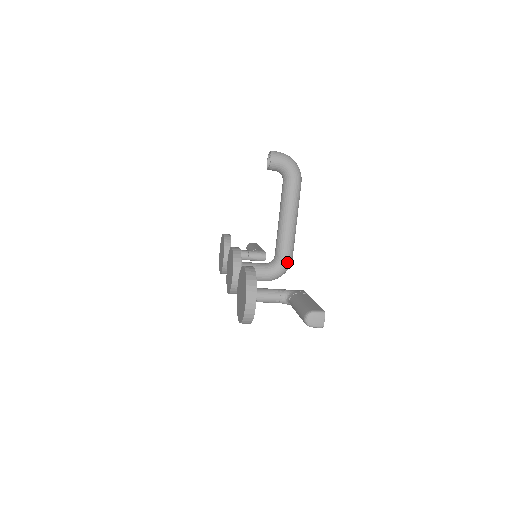
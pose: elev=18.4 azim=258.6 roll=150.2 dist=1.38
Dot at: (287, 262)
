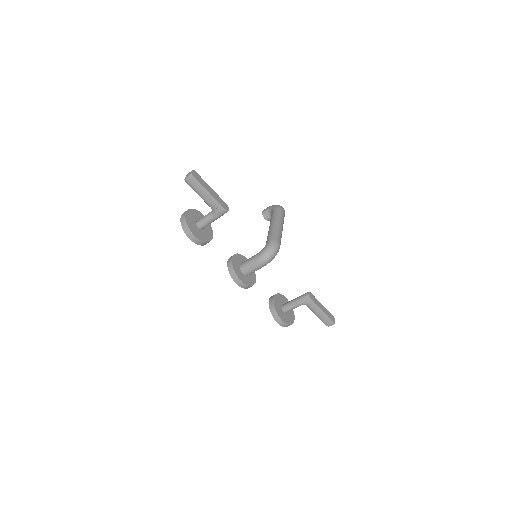
Dot at: (270, 242)
